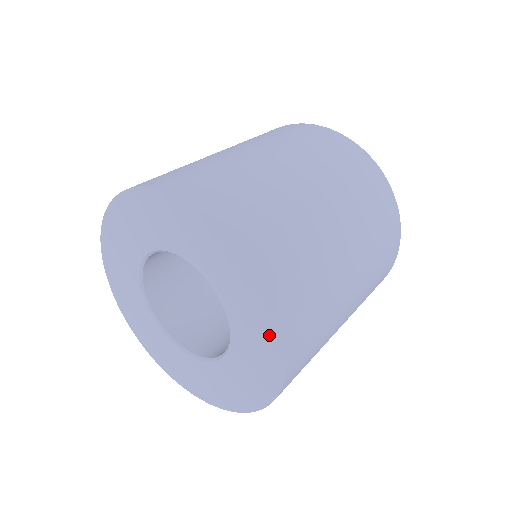
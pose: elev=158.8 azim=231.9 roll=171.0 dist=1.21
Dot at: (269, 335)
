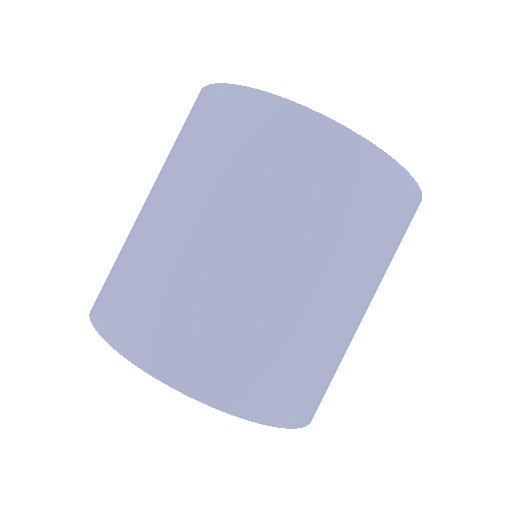
Dot at: occluded
